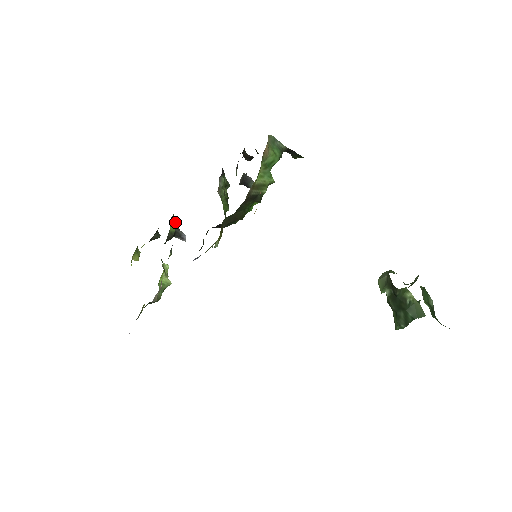
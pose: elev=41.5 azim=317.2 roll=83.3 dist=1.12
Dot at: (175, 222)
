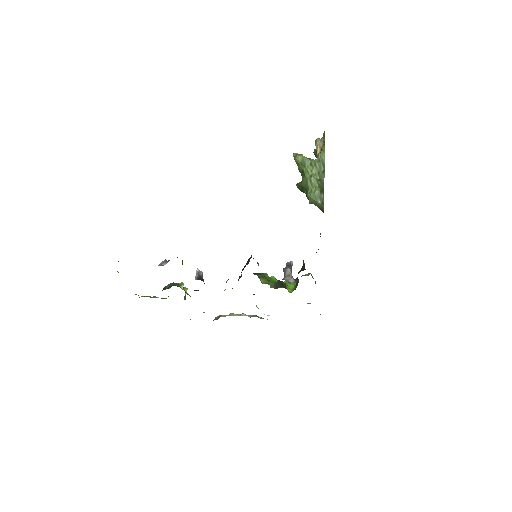
Dot at: (182, 260)
